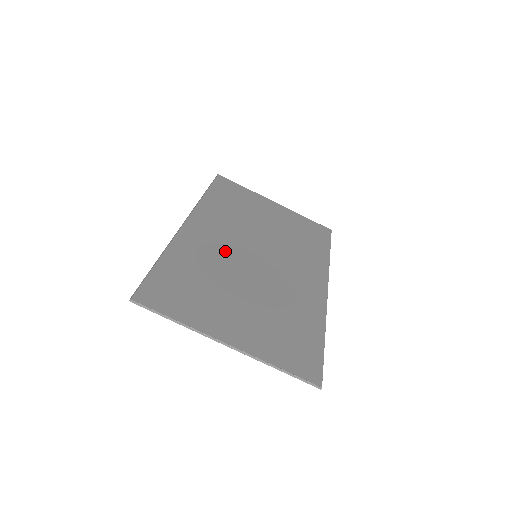
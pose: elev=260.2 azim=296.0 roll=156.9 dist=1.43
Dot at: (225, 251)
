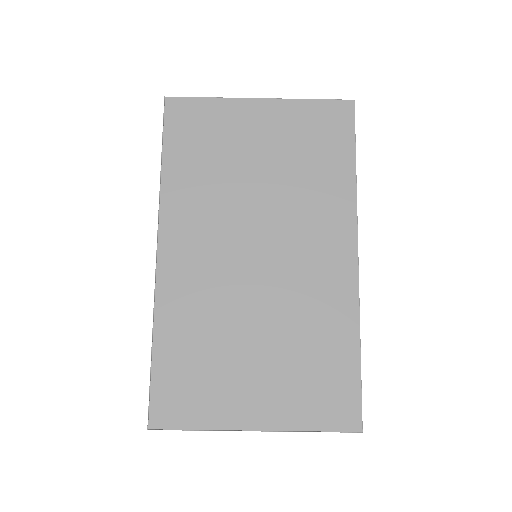
Dot at: (217, 277)
